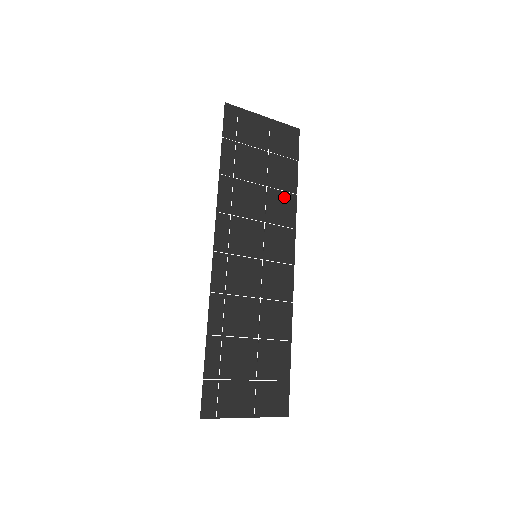
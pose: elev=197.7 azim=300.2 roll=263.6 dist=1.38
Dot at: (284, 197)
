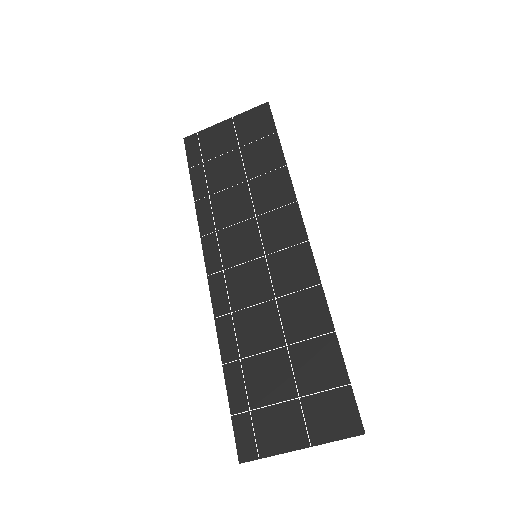
Dot at: (271, 178)
